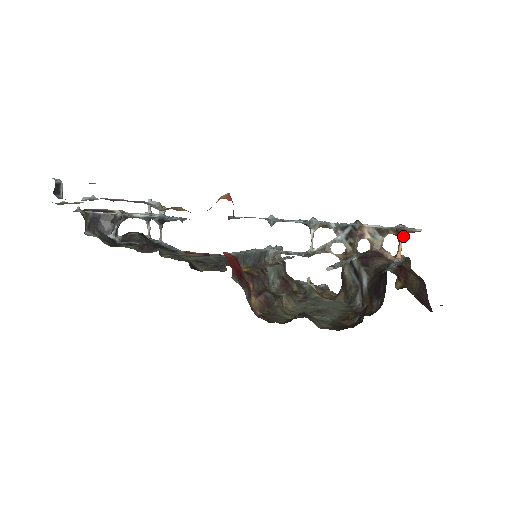
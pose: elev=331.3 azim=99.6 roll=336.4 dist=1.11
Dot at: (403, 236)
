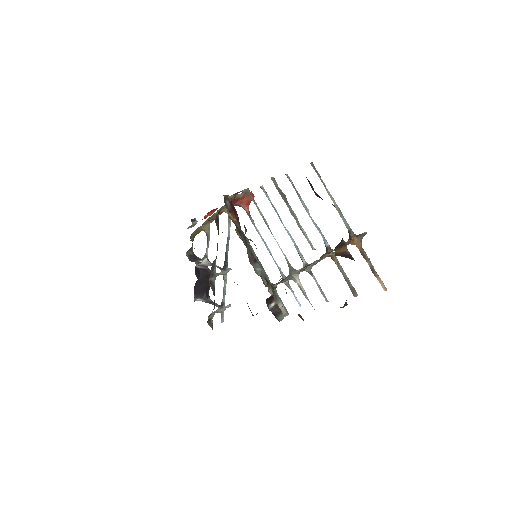
Dot at: (355, 240)
